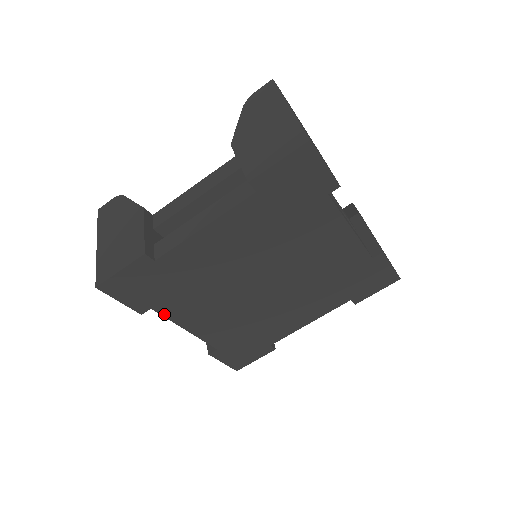
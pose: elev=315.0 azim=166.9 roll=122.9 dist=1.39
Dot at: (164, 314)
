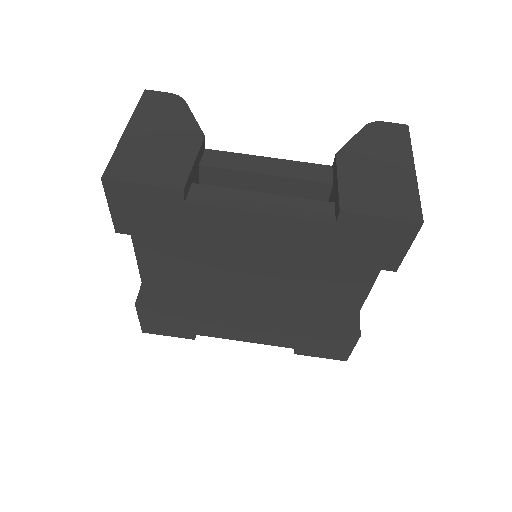
Dot at: (209, 335)
